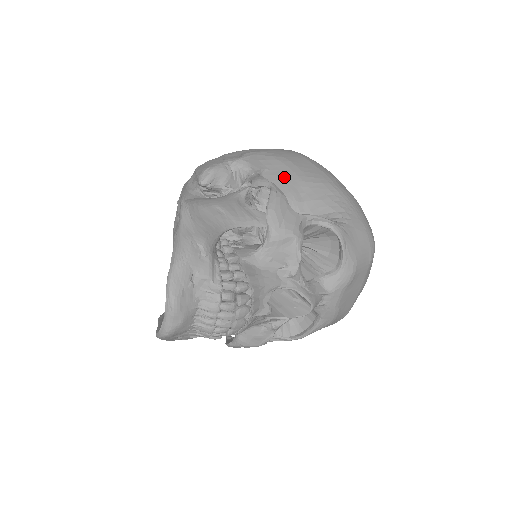
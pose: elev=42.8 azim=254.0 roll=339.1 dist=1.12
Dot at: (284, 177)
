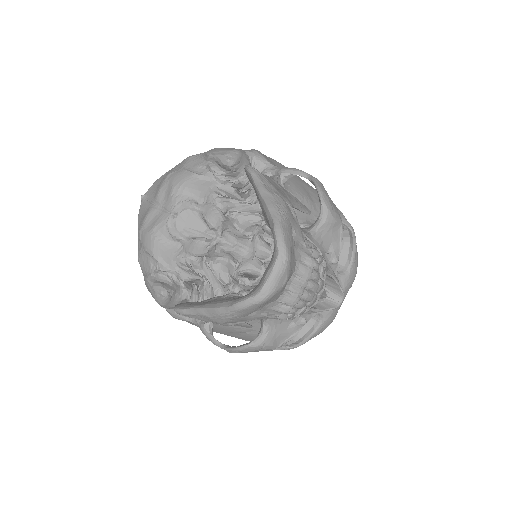
Dot at: (294, 178)
